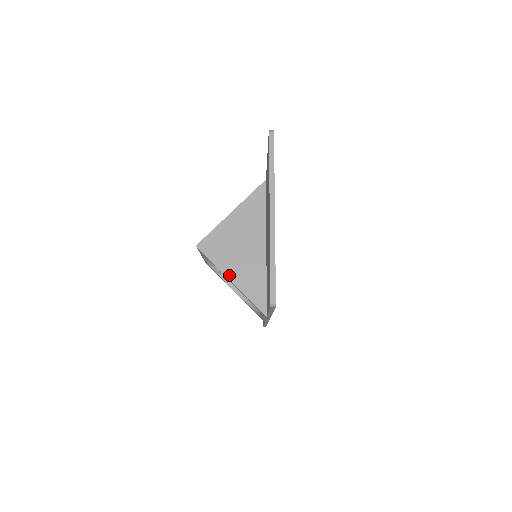
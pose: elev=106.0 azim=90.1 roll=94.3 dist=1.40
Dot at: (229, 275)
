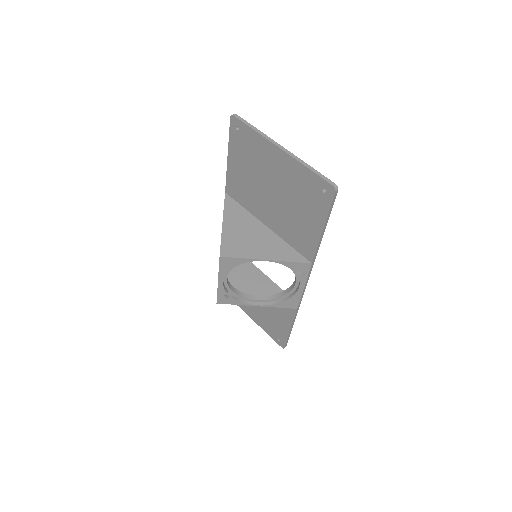
Dot at: (261, 257)
